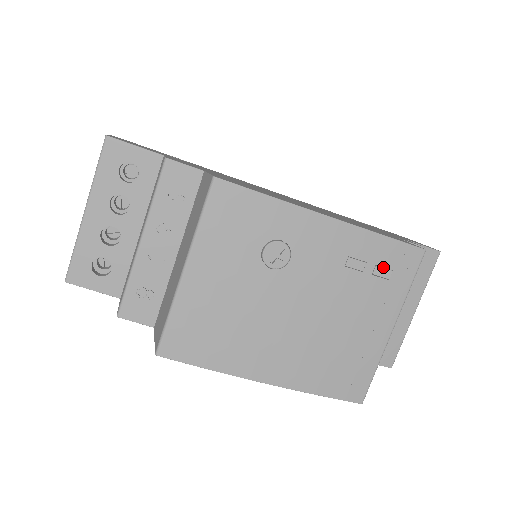
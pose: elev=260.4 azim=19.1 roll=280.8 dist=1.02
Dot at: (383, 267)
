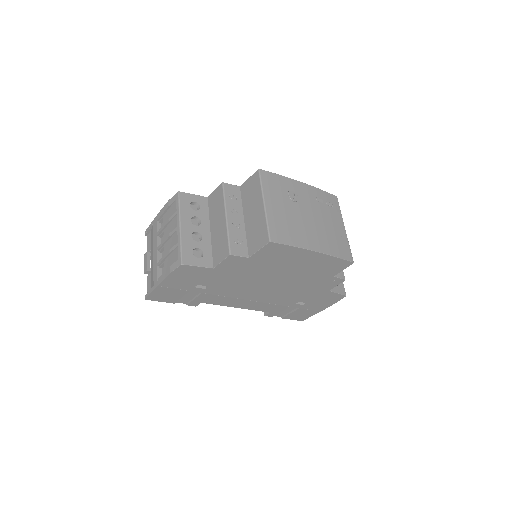
Dot at: (328, 202)
